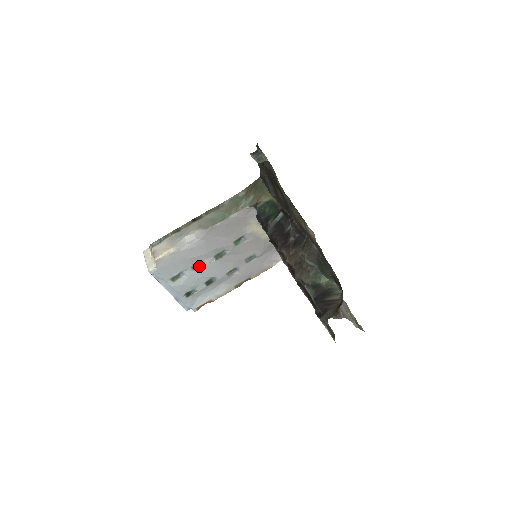
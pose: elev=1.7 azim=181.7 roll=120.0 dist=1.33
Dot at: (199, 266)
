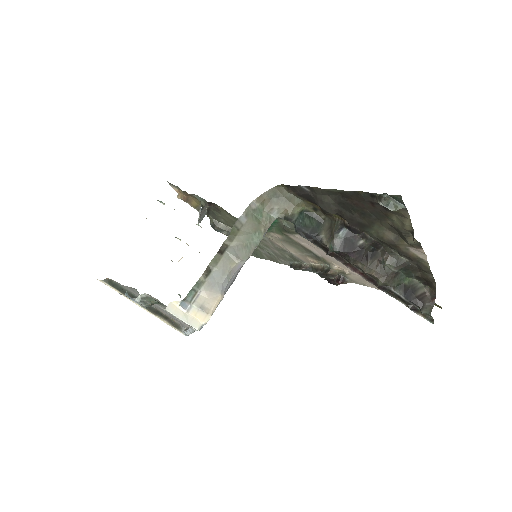
Dot at: occluded
